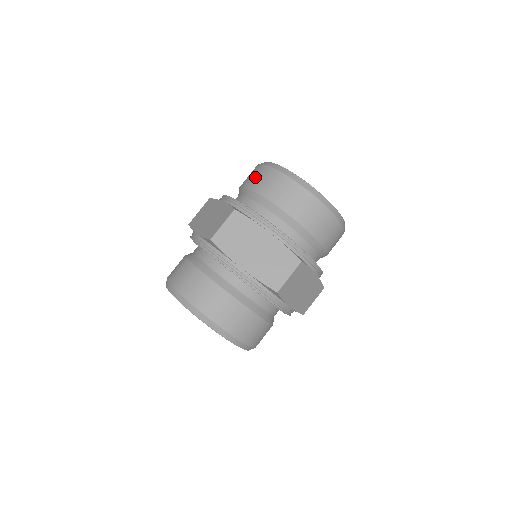
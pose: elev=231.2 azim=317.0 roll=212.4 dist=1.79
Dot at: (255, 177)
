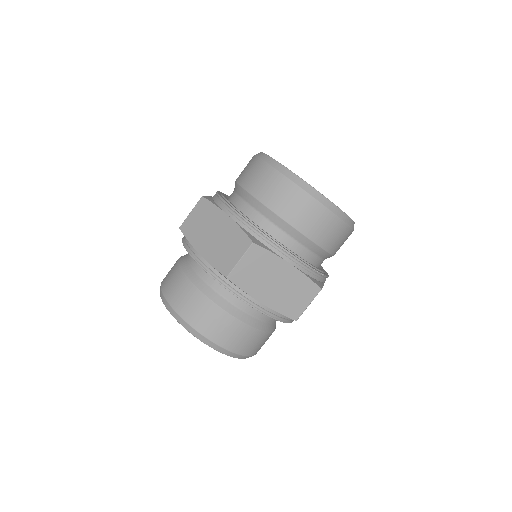
Dot at: occluded
